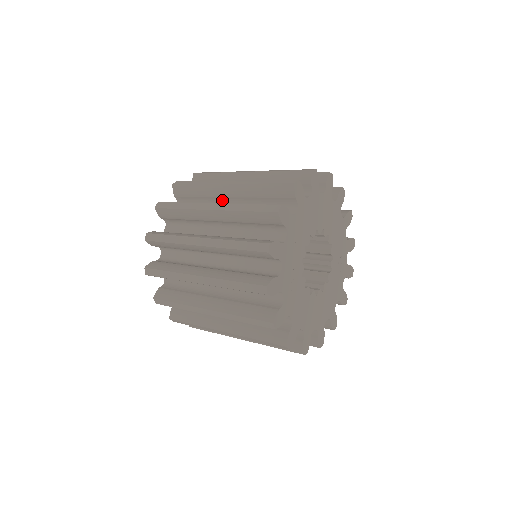
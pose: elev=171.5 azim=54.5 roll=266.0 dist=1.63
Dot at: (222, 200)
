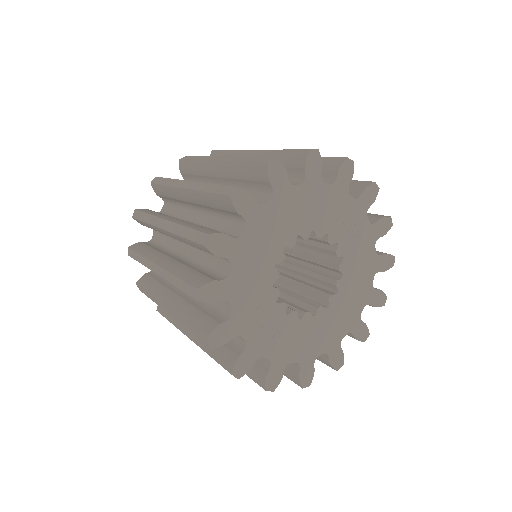
Dot at: occluded
